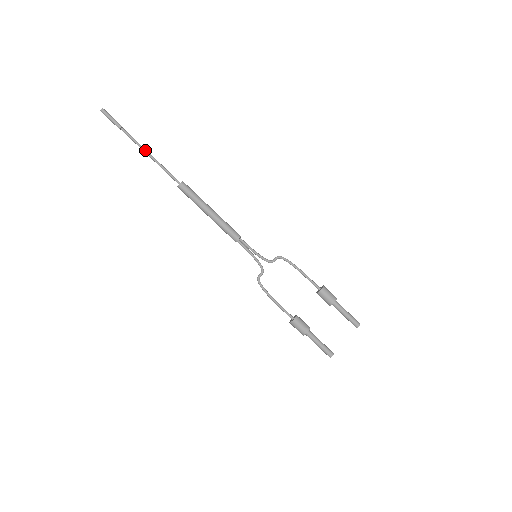
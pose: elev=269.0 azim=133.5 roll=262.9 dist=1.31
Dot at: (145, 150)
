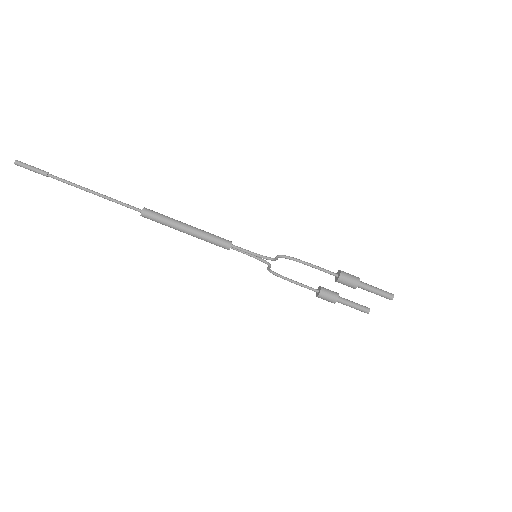
Dot at: (86, 191)
